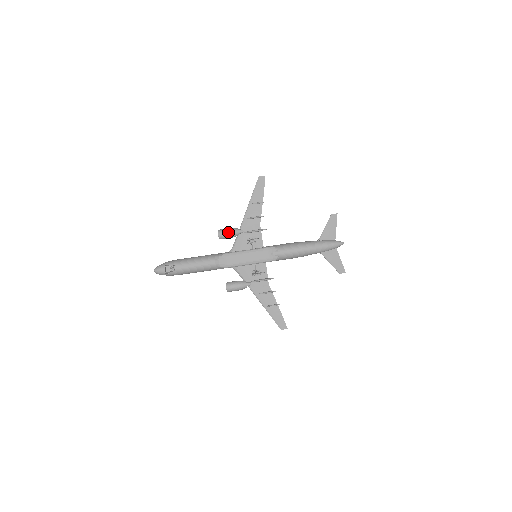
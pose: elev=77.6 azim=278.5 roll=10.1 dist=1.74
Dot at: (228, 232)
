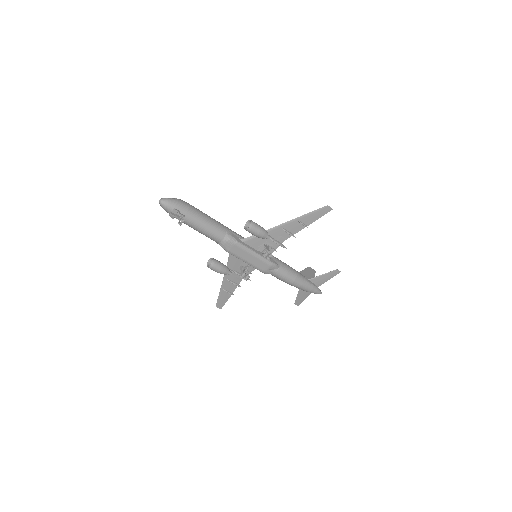
Dot at: (258, 233)
